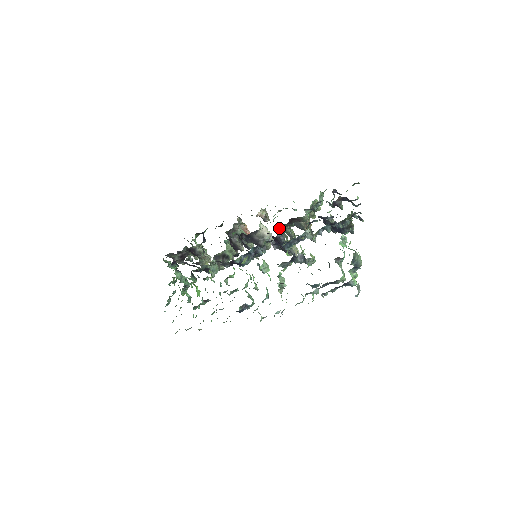
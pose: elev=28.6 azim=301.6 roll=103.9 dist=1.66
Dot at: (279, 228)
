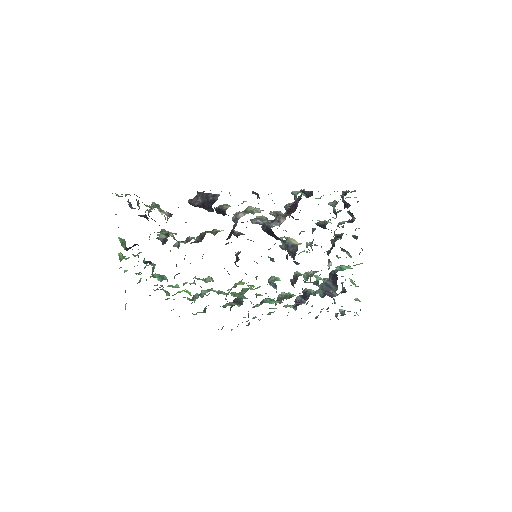
Dot at: occluded
